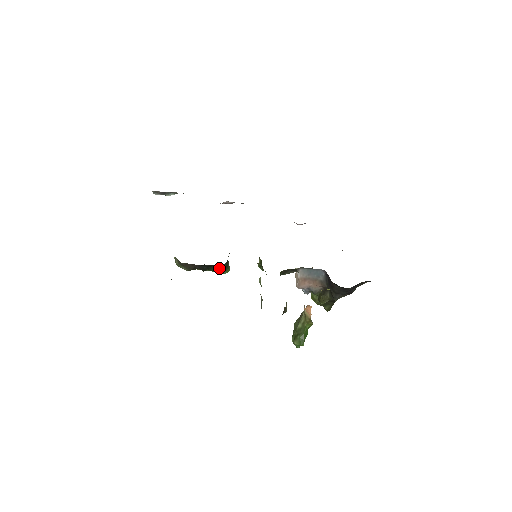
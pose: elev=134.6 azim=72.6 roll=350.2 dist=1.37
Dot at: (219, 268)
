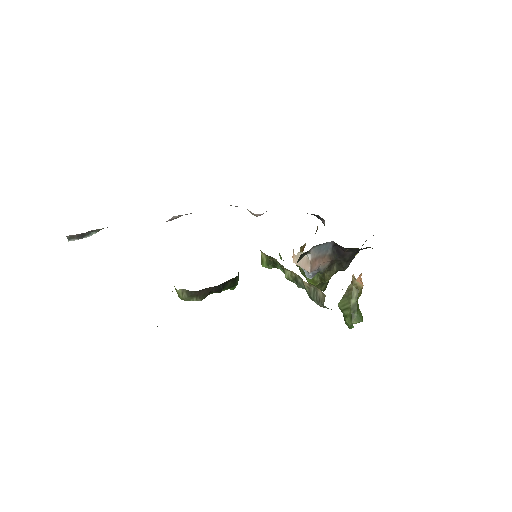
Dot at: (234, 282)
